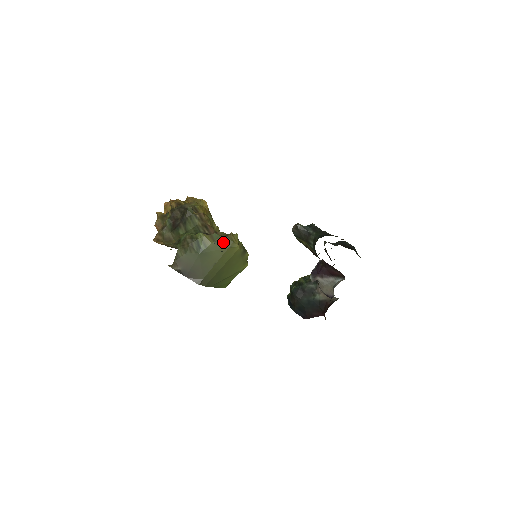
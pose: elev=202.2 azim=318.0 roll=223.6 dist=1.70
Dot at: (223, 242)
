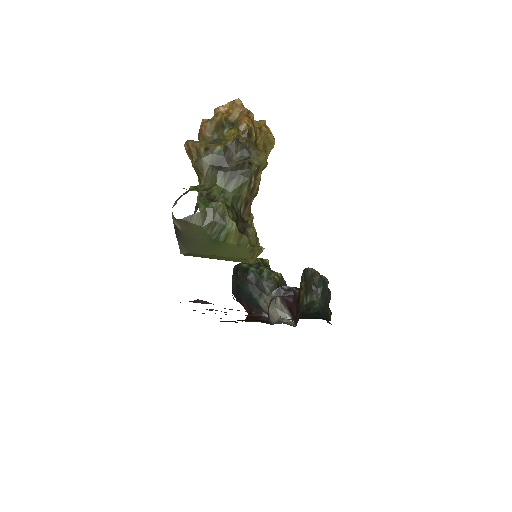
Dot at: (244, 250)
